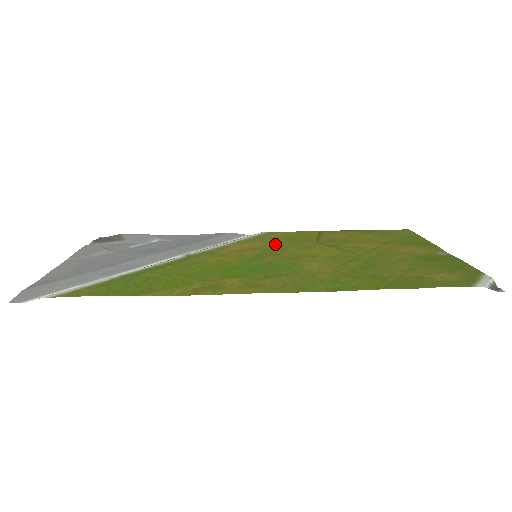
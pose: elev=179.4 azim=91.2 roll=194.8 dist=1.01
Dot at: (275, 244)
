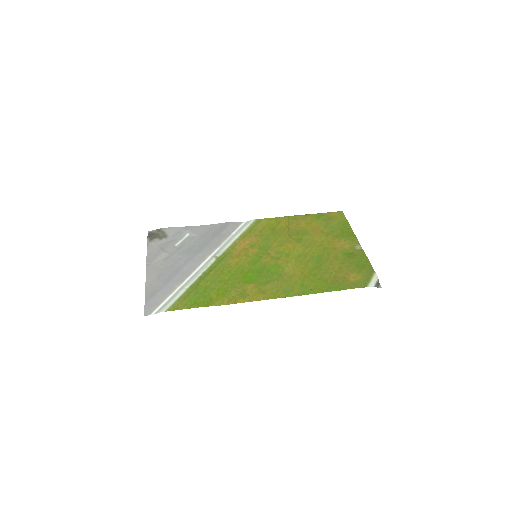
Dot at: (264, 239)
